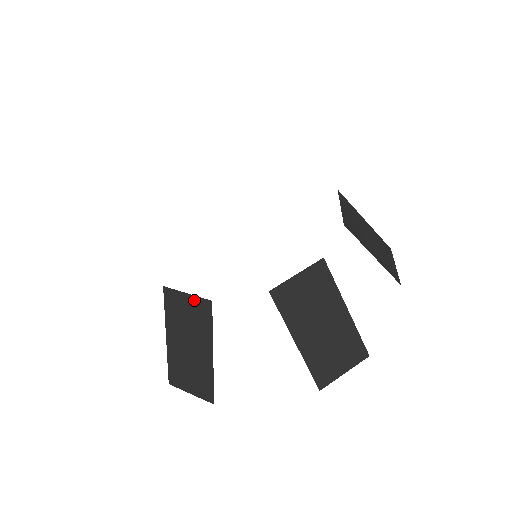
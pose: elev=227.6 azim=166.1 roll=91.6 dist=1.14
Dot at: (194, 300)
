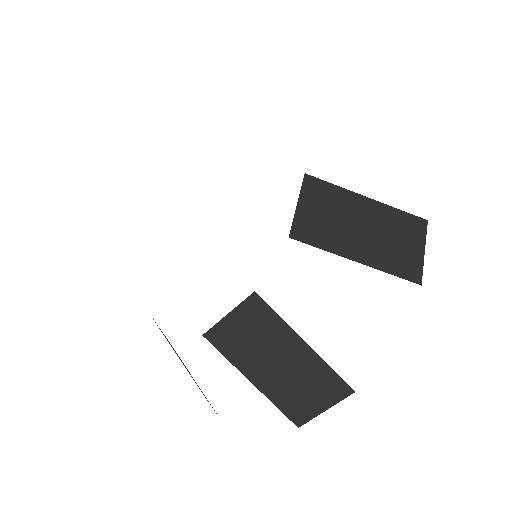
Dot at: occluded
